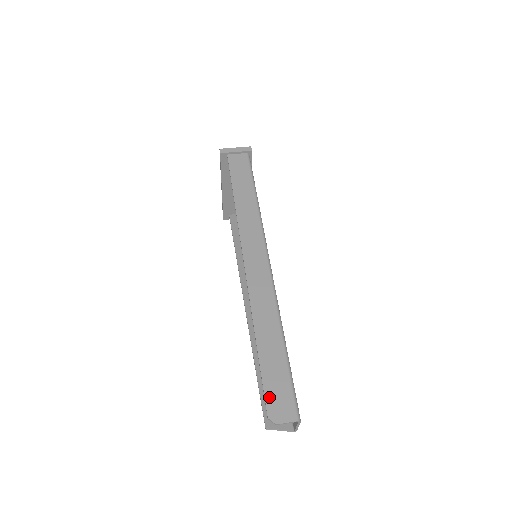
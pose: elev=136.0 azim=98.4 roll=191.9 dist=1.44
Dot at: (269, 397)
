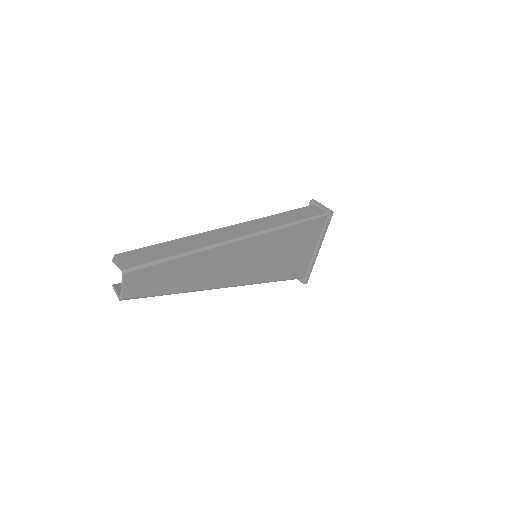
Dot at: (132, 252)
